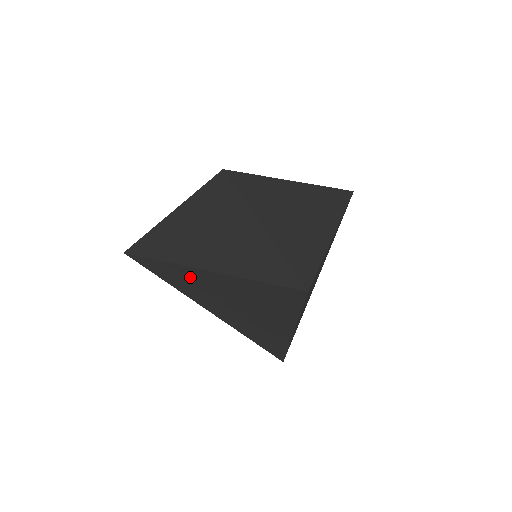
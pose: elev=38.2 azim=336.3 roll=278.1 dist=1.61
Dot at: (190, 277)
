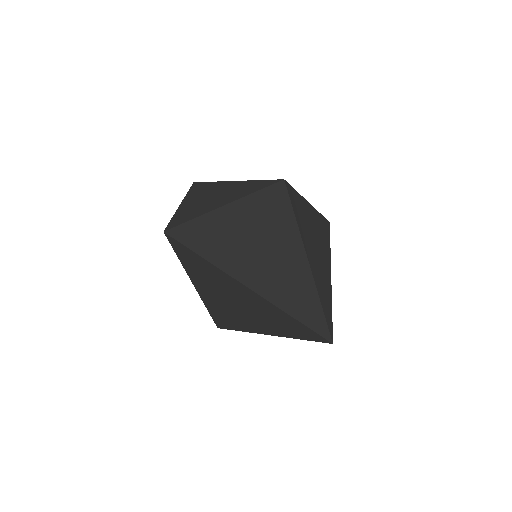
Dot at: (229, 284)
